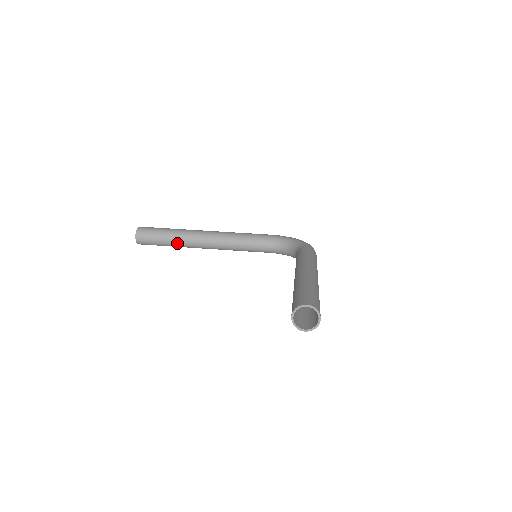
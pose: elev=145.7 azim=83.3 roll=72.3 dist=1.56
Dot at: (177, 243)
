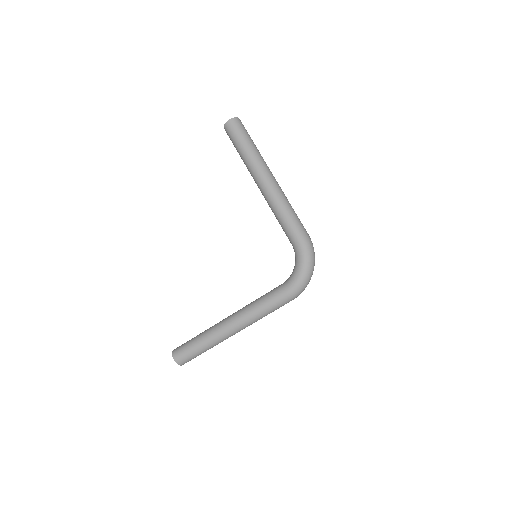
Dot at: occluded
